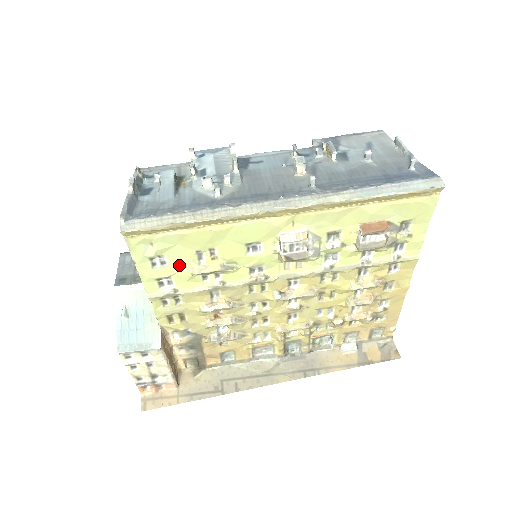
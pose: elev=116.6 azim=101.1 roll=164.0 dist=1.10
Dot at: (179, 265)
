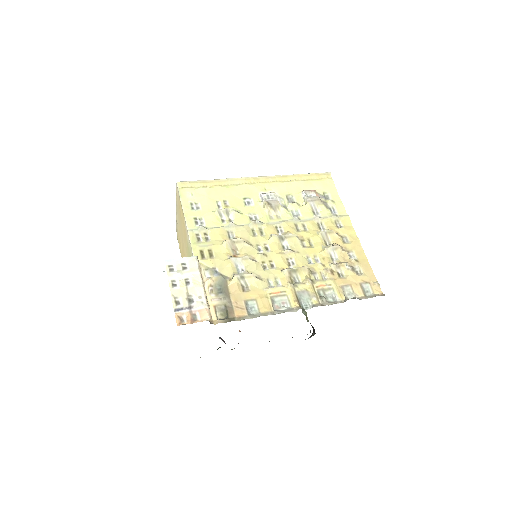
Dot at: (207, 209)
